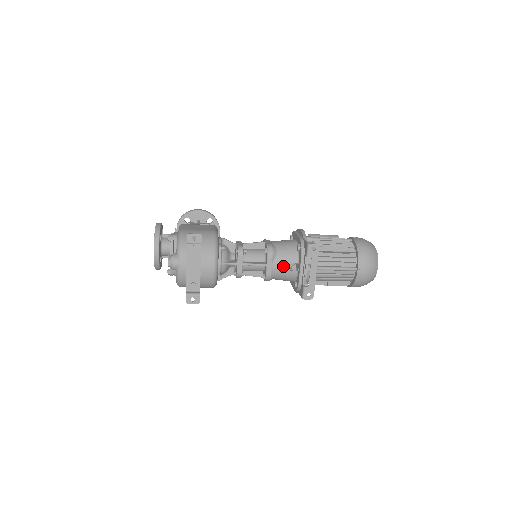
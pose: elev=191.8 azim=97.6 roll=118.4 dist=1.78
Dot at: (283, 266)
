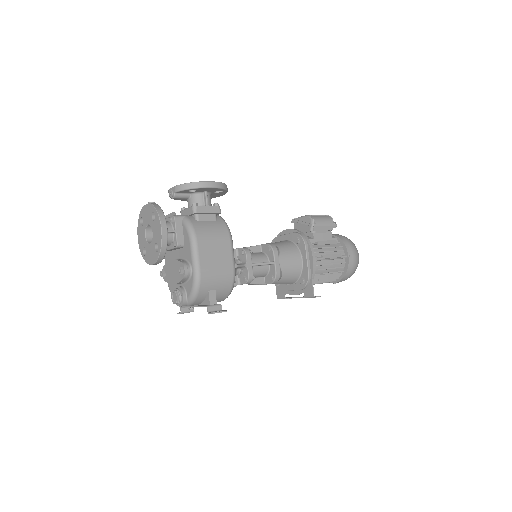
Dot at: occluded
